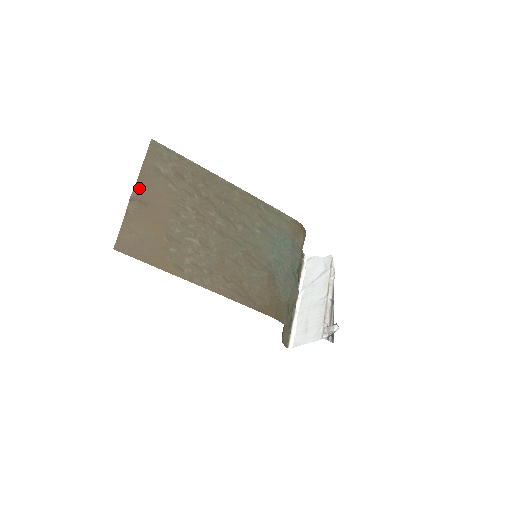
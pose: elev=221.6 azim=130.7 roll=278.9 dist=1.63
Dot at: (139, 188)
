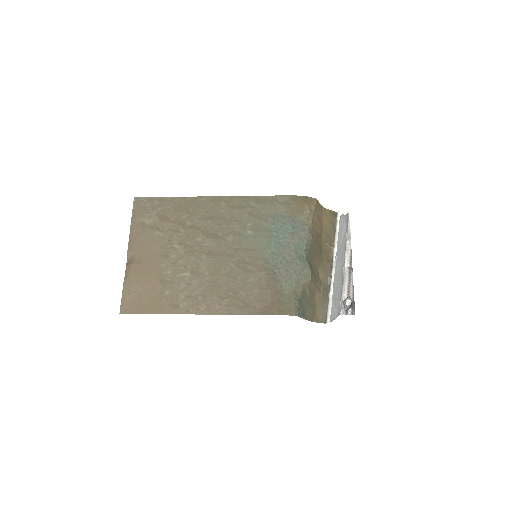
Dot at: (131, 250)
